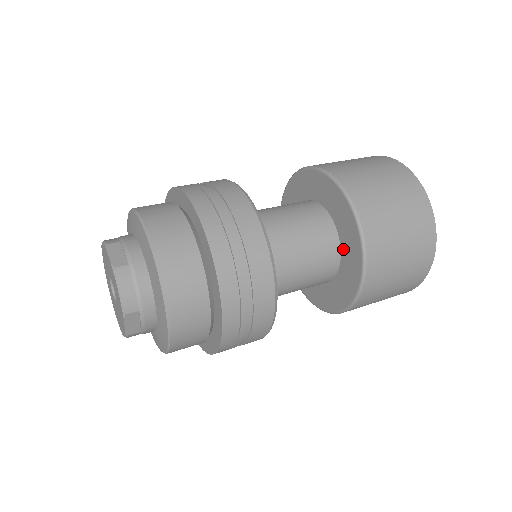
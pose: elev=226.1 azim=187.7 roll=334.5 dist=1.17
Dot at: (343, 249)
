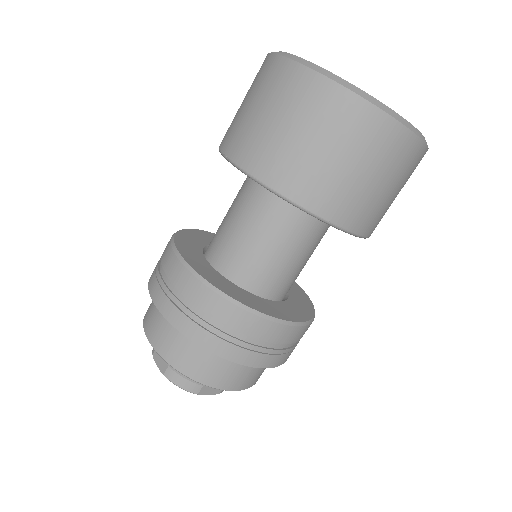
Dot at: occluded
